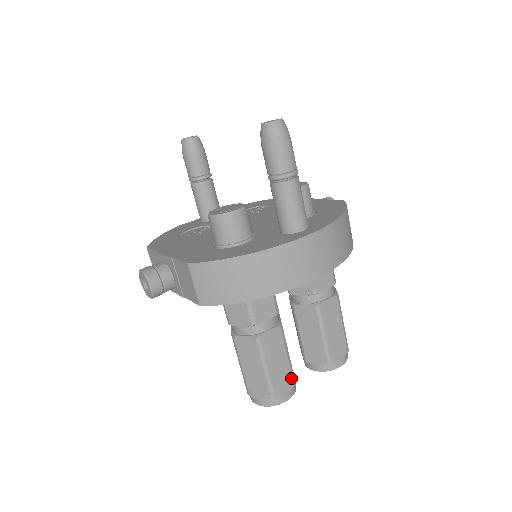
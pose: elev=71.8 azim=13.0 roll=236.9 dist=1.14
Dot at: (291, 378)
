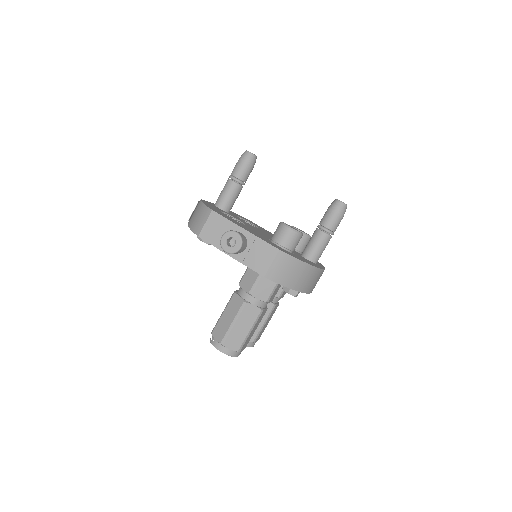
Dot at: occluded
